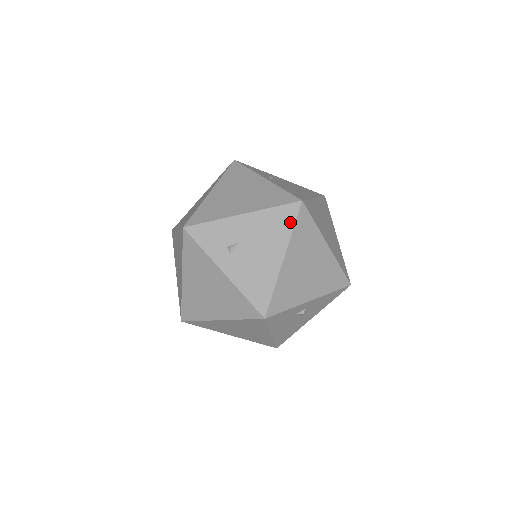
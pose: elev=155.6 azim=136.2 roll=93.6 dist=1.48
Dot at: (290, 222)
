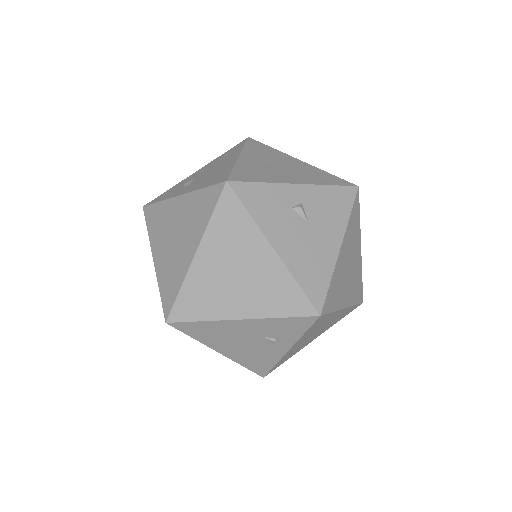
Dot at: (240, 146)
